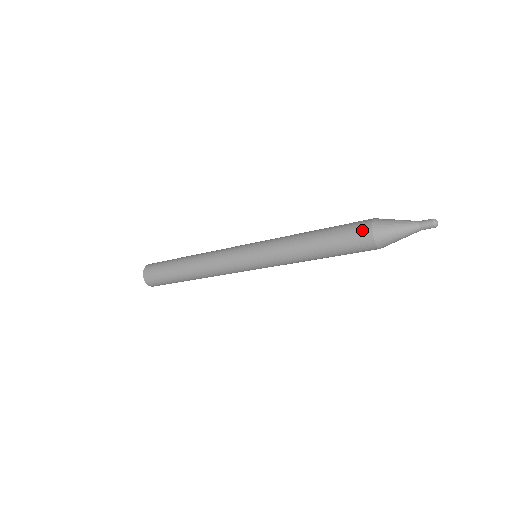
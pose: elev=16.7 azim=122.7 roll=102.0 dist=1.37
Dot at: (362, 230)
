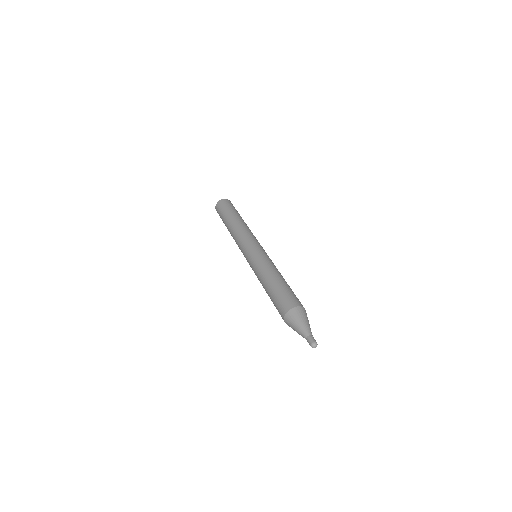
Dot at: occluded
